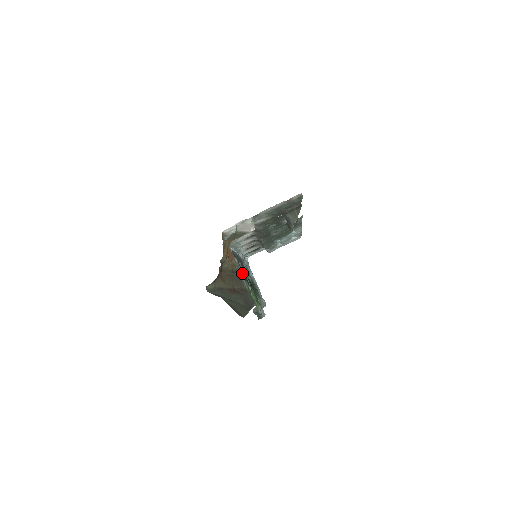
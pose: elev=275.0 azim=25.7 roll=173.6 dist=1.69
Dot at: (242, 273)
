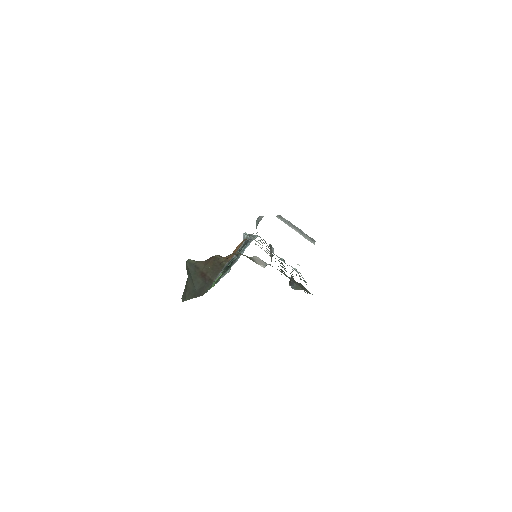
Dot at: occluded
